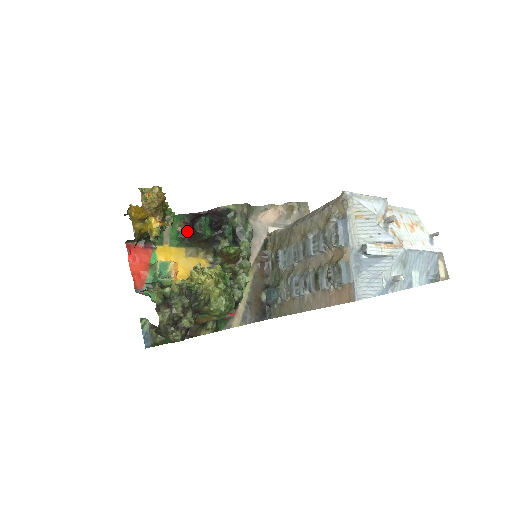
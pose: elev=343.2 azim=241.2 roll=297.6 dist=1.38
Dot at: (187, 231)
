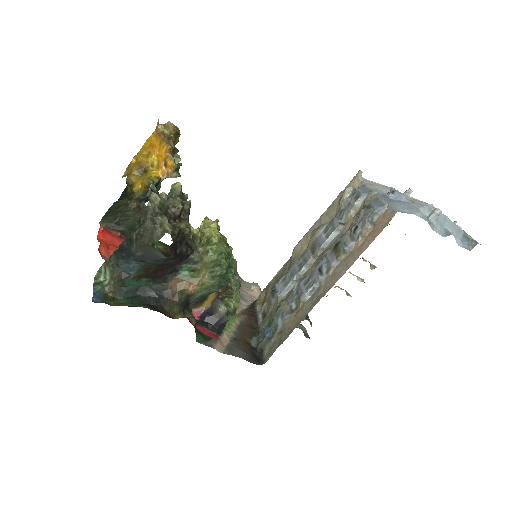
Dot at: (169, 253)
